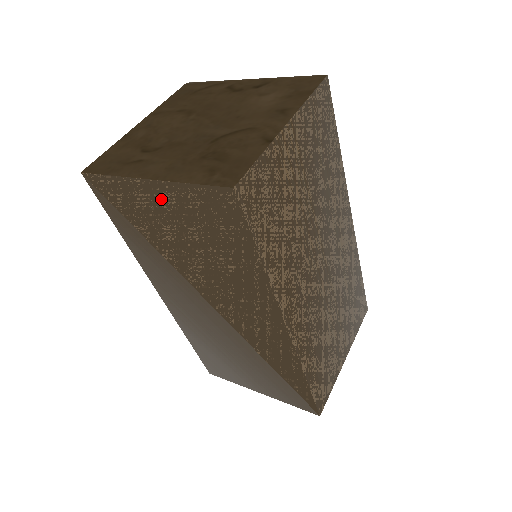
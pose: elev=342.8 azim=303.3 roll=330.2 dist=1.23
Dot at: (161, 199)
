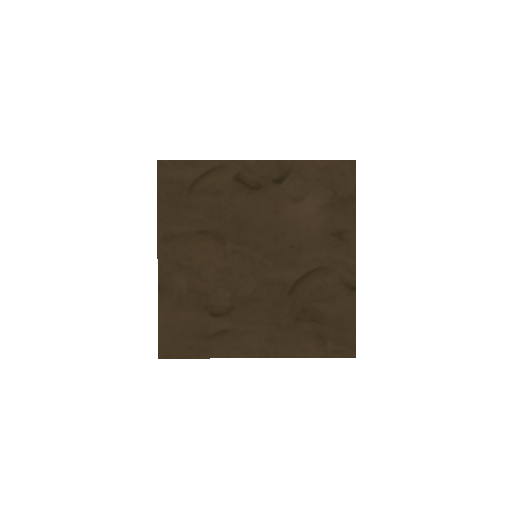
Dot at: occluded
